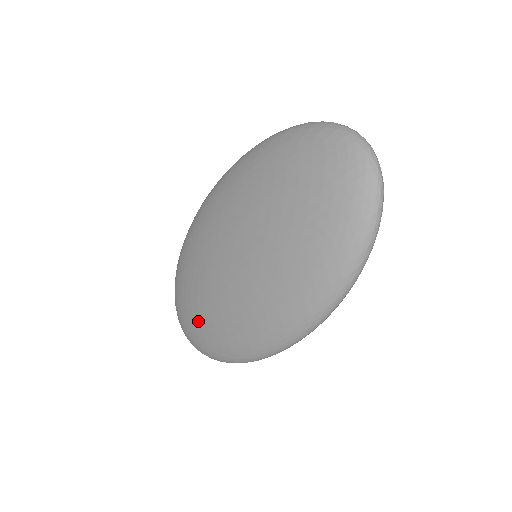
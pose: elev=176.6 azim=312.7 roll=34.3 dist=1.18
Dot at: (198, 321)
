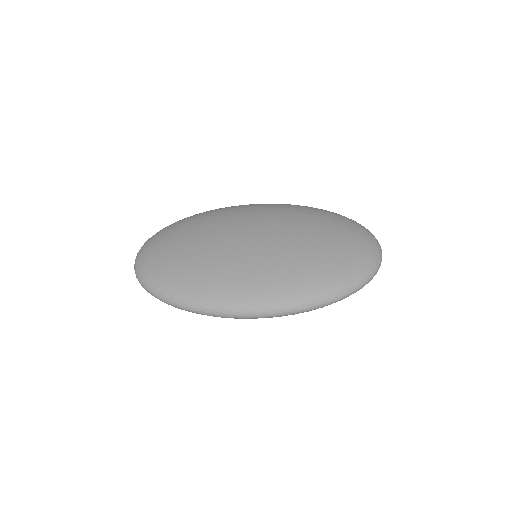
Dot at: (176, 259)
